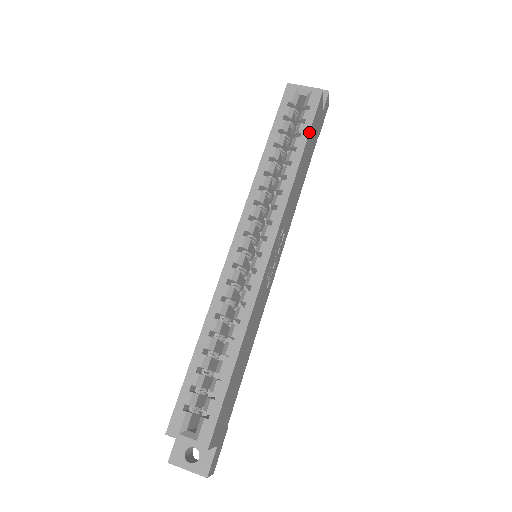
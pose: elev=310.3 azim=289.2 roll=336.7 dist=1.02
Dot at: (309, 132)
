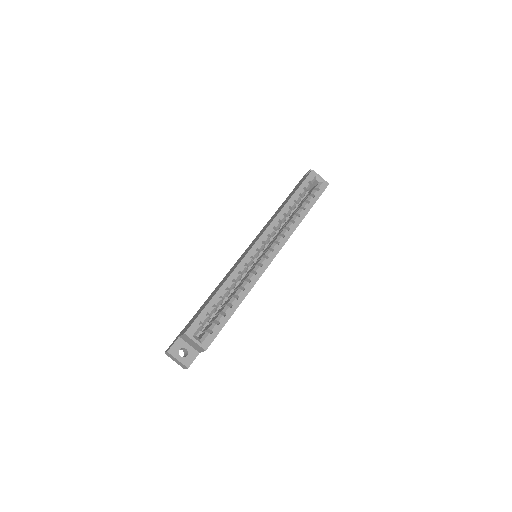
Dot at: occluded
